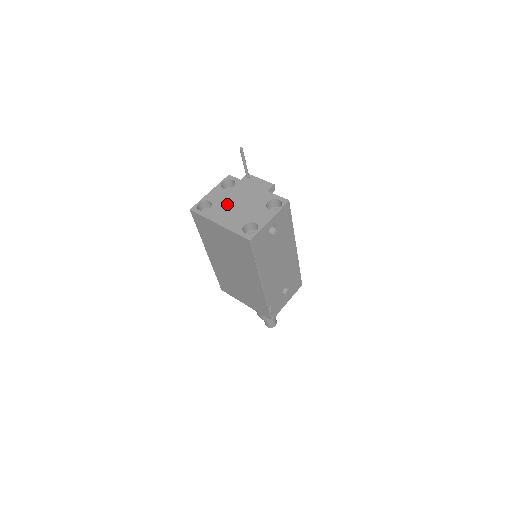
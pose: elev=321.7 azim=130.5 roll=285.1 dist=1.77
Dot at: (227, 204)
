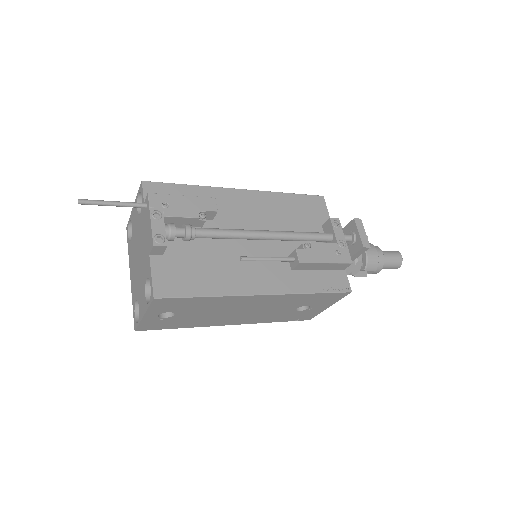
Dot at: (135, 246)
